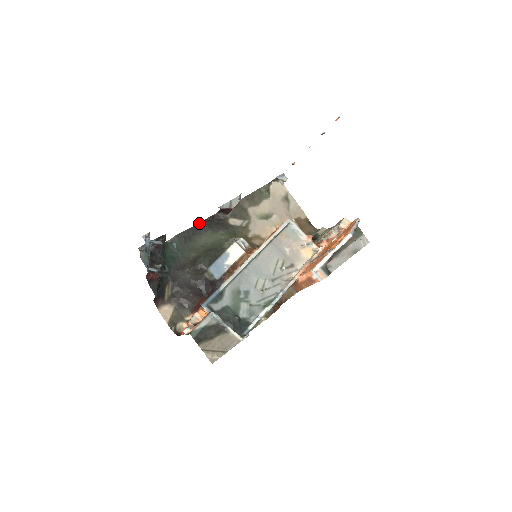
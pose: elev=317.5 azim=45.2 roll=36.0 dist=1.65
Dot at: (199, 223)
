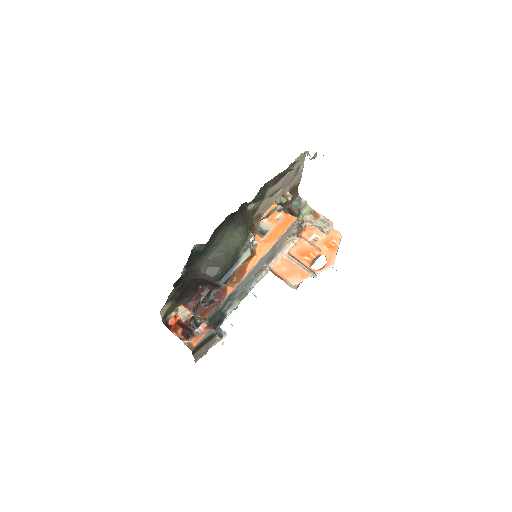
Dot at: (226, 217)
